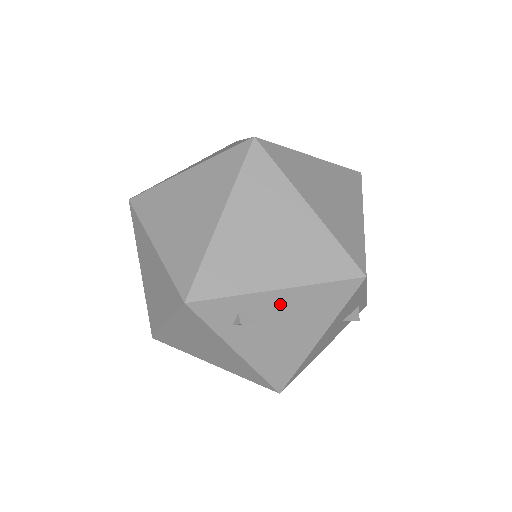
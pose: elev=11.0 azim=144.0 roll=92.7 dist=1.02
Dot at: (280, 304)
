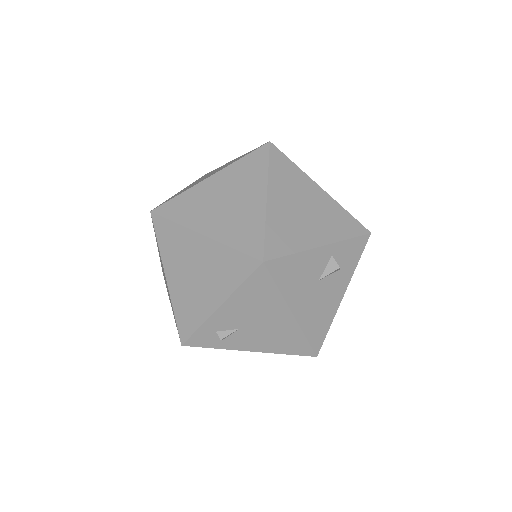
Dot at: (233, 313)
